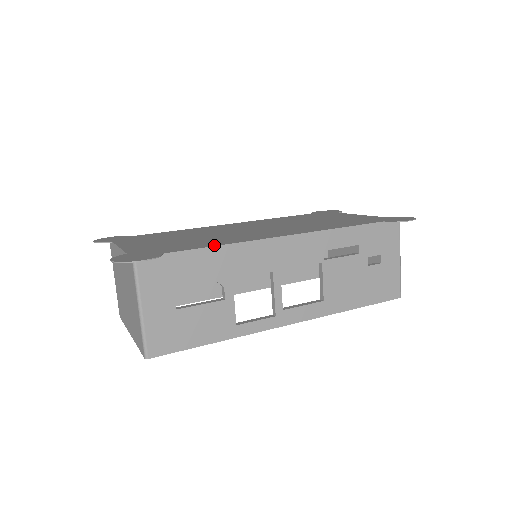
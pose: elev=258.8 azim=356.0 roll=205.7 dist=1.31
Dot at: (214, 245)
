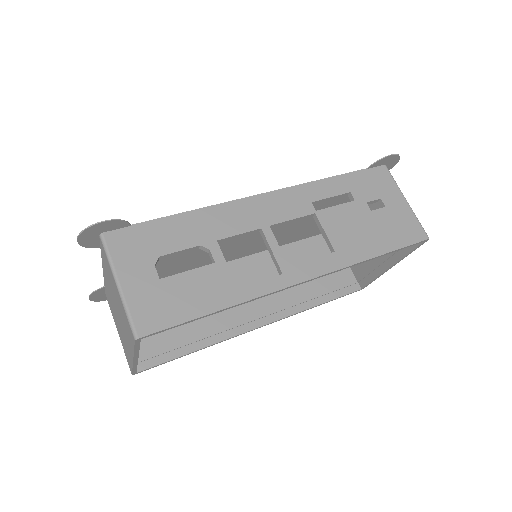
Dot at: (187, 213)
